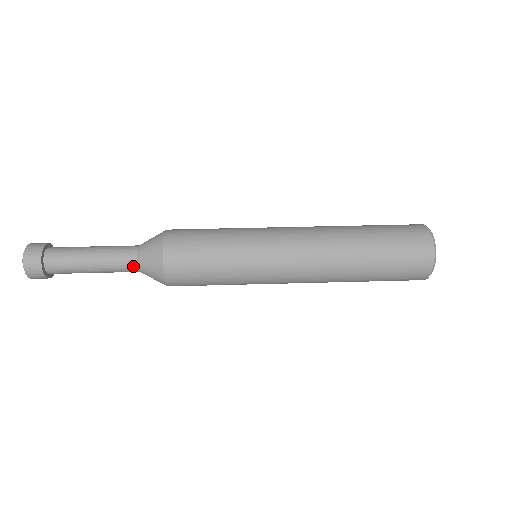
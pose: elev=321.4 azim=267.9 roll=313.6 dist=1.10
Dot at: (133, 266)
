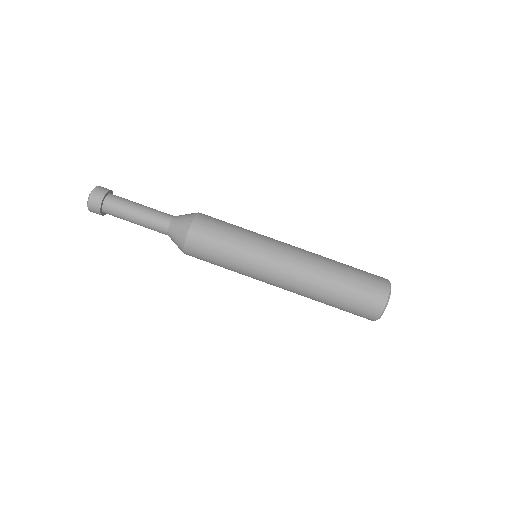
Dot at: occluded
